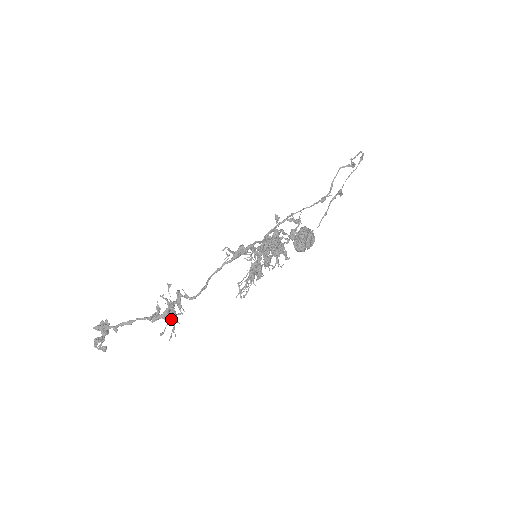
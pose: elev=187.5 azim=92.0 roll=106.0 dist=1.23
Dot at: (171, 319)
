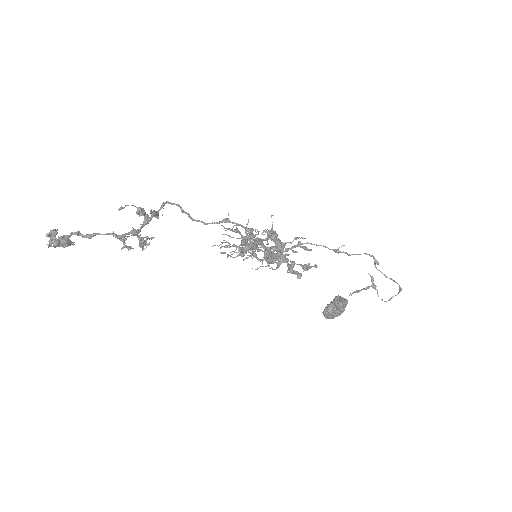
Dot at: (138, 208)
